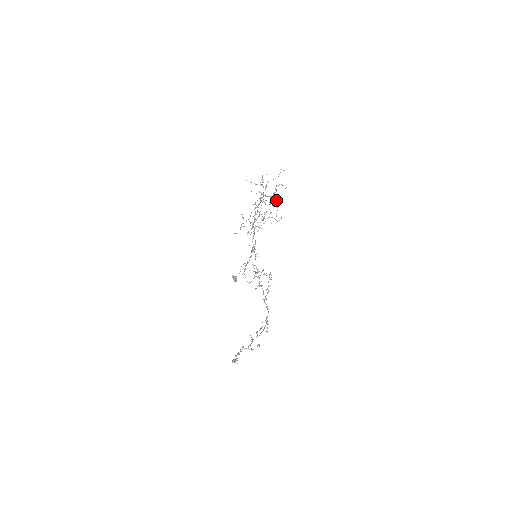
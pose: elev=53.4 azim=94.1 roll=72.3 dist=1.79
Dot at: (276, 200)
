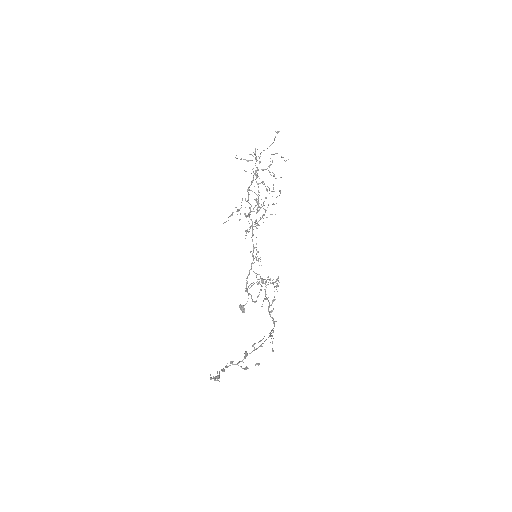
Dot at: (272, 172)
